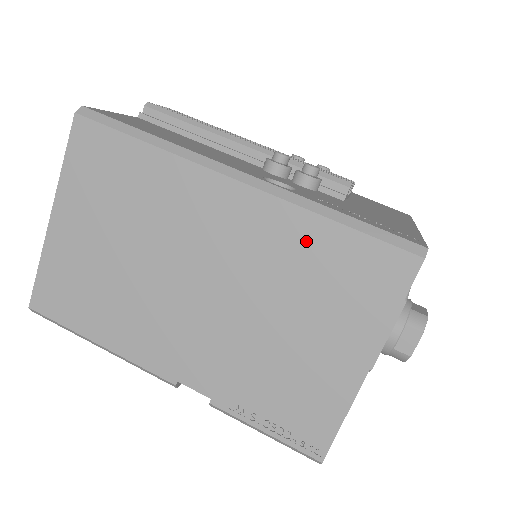
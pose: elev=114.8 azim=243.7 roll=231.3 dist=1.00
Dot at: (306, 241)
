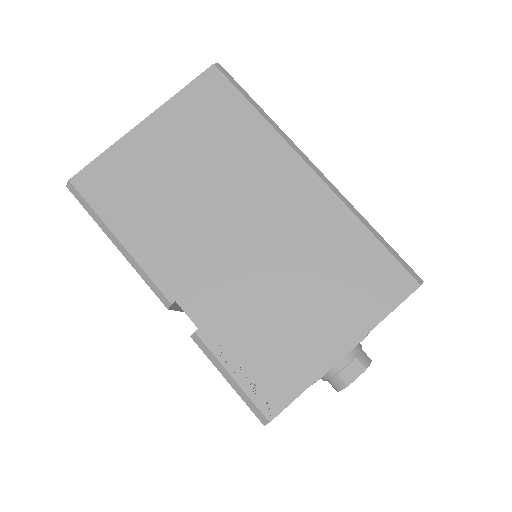
Dot at: (343, 236)
